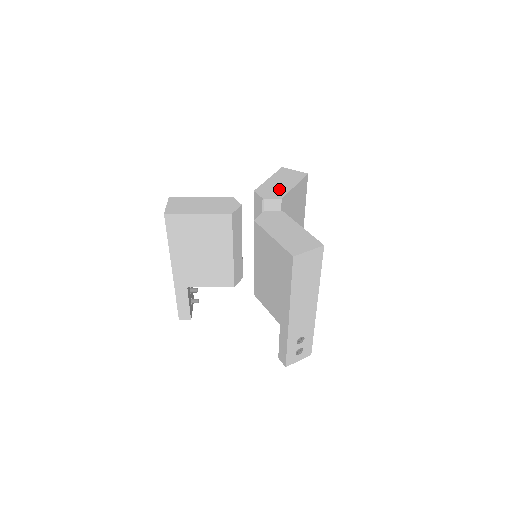
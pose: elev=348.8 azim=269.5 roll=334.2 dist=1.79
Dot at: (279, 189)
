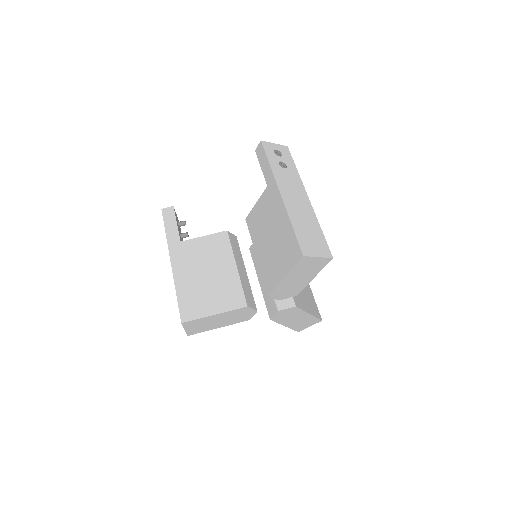
Dot at: (295, 287)
